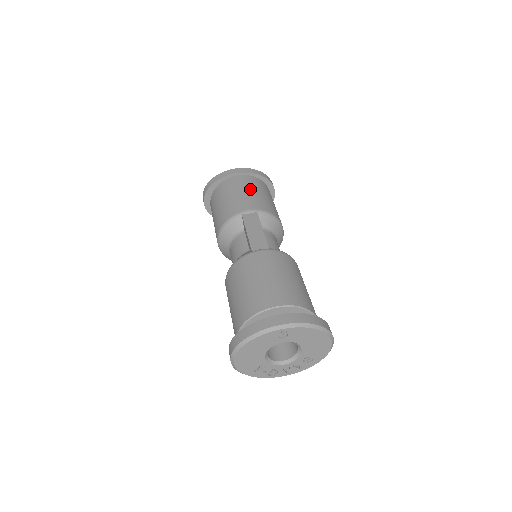
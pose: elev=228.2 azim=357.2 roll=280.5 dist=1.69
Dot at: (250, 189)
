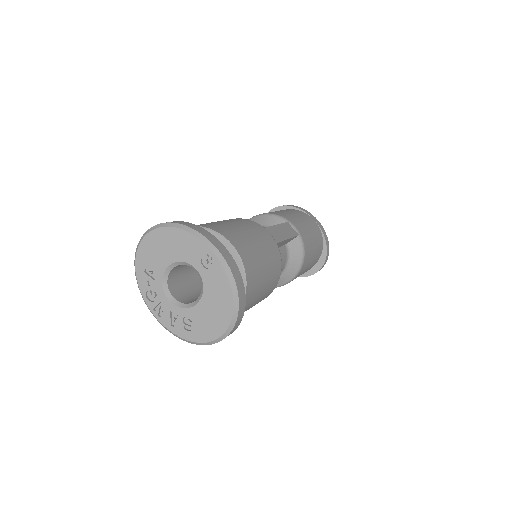
Dot at: (312, 230)
